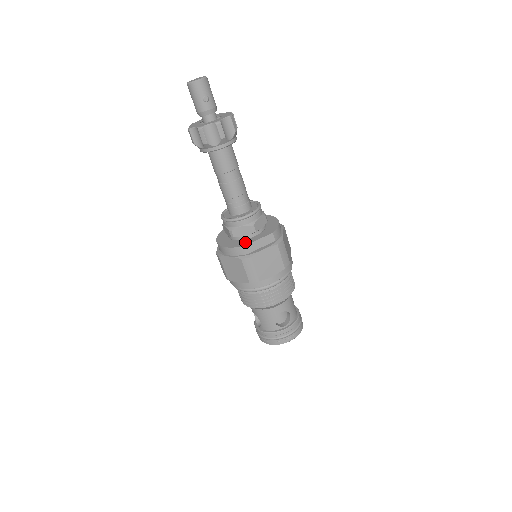
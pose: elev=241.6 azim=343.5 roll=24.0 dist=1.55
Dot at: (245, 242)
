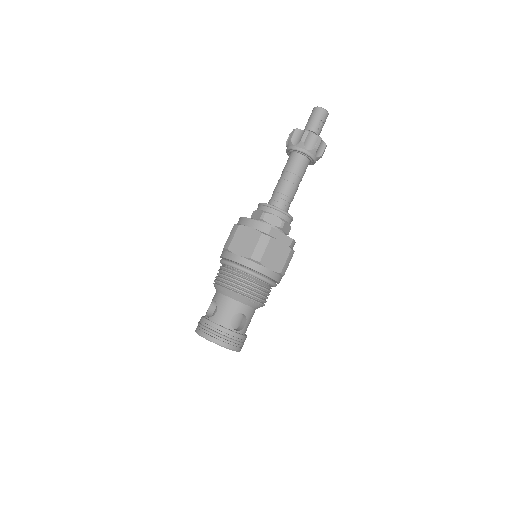
Dot at: occluded
